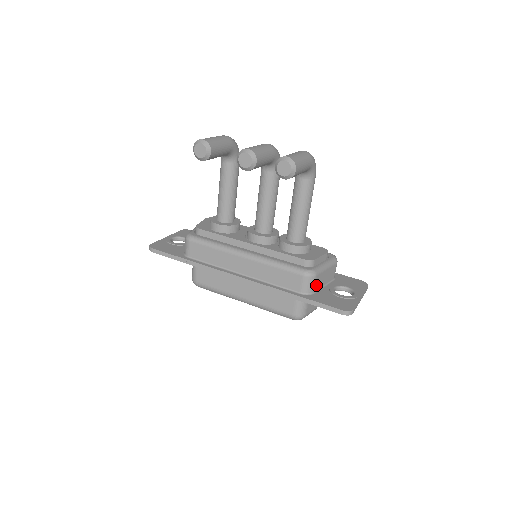
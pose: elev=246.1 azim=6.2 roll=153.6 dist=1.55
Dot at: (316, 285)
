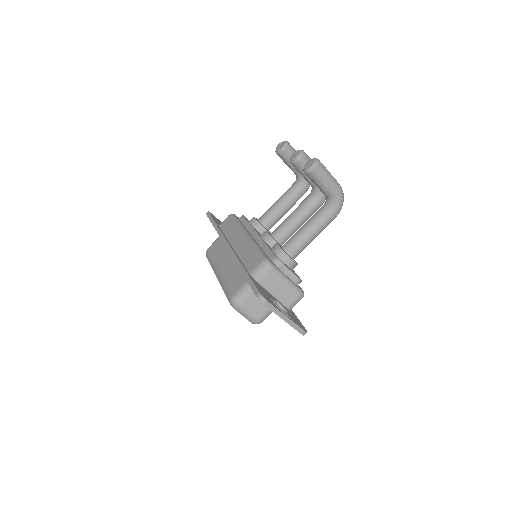
Dot at: (266, 280)
